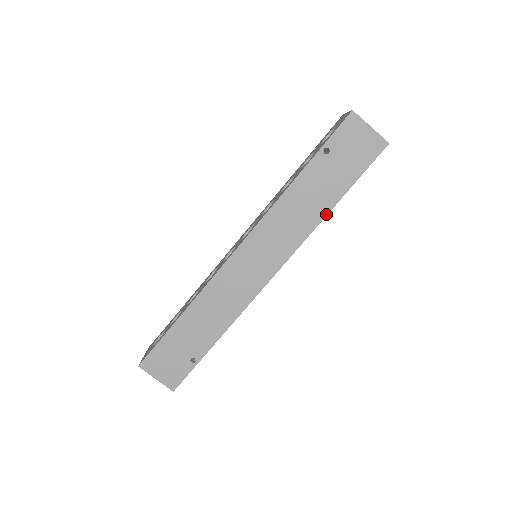
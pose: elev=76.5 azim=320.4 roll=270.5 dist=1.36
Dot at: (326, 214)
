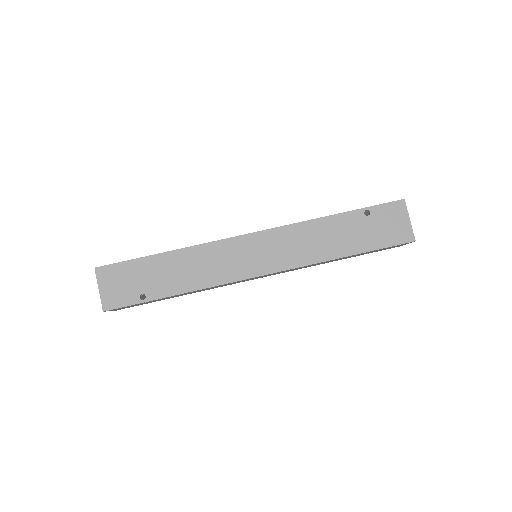
Dot at: (335, 258)
